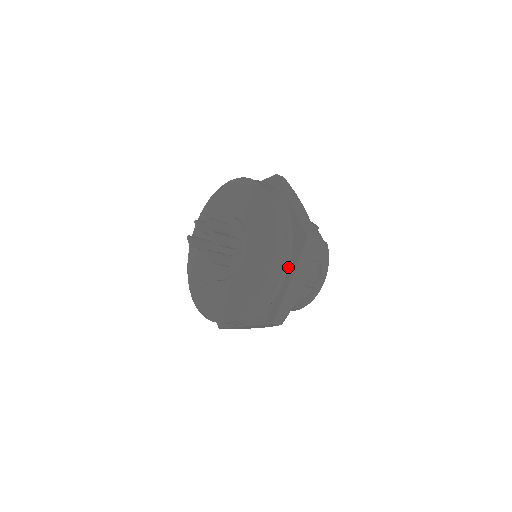
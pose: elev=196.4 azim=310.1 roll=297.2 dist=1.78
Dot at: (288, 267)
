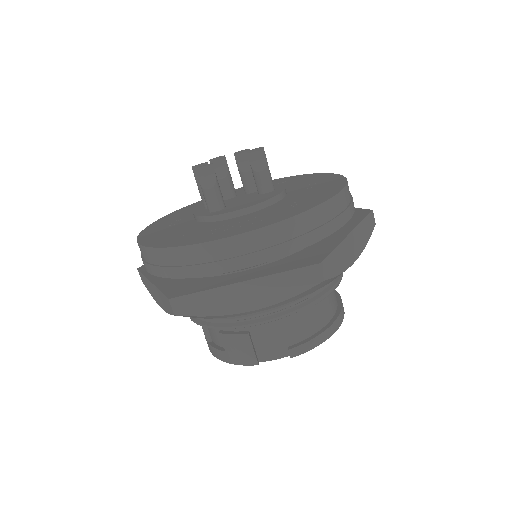
Dot at: occluded
